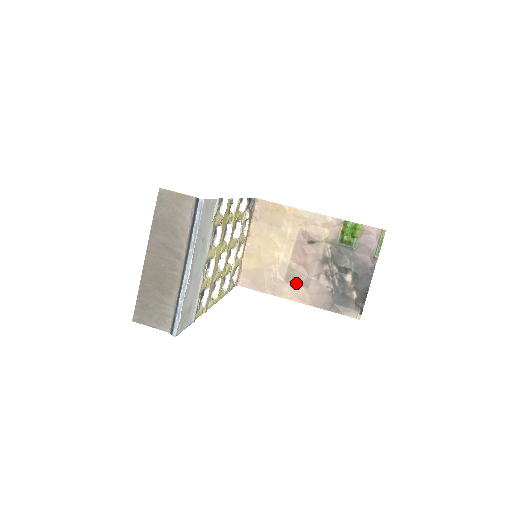
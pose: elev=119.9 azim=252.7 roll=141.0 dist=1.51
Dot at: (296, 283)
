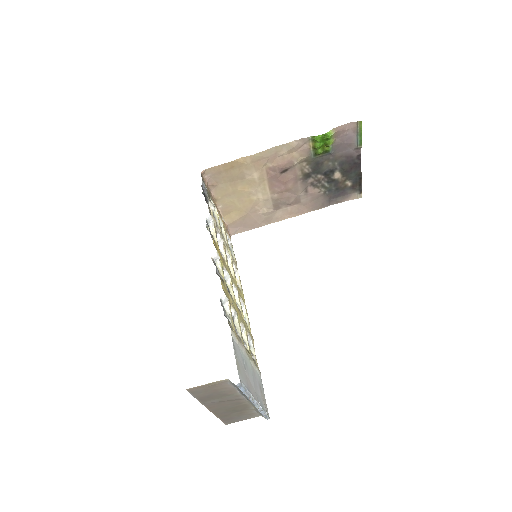
Dot at: (287, 206)
